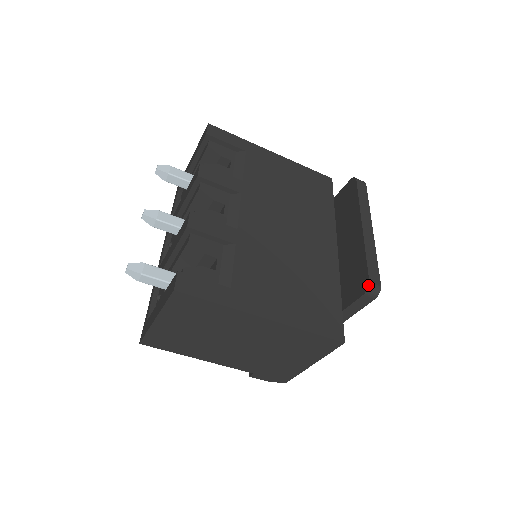
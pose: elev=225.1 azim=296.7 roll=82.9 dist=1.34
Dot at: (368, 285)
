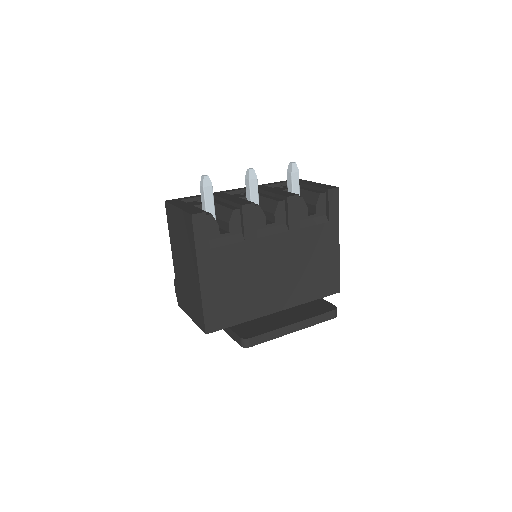
Dot at: (246, 338)
